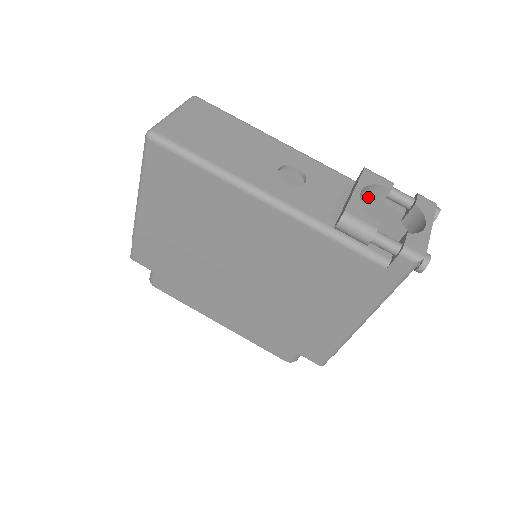
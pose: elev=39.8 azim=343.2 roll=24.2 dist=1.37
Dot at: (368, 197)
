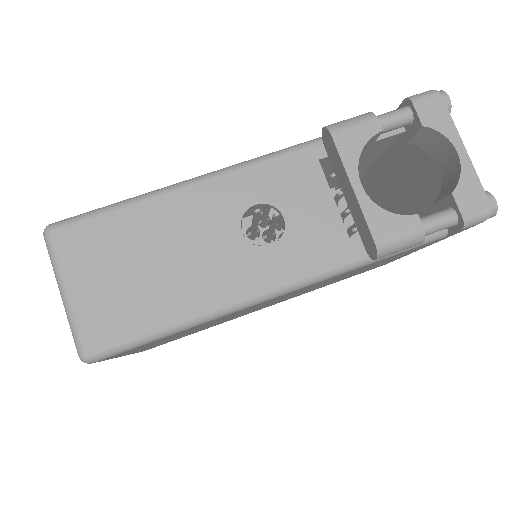
Dot at: occluded
